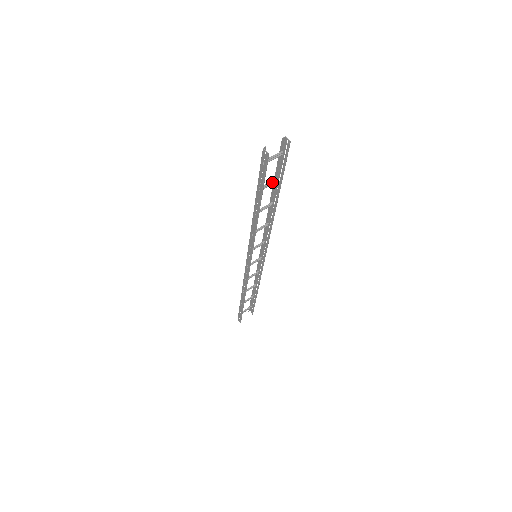
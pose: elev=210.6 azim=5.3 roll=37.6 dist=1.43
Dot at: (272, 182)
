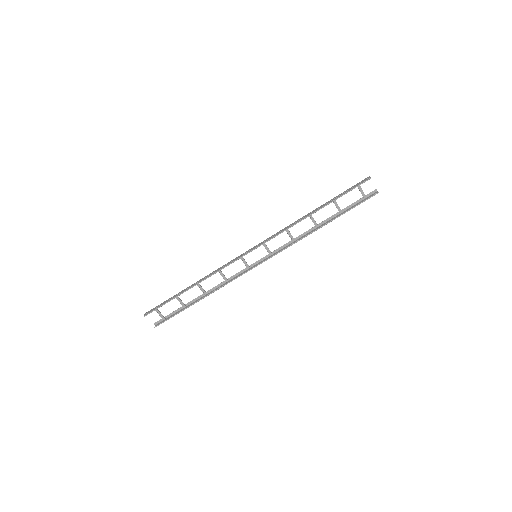
Dot at: occluded
